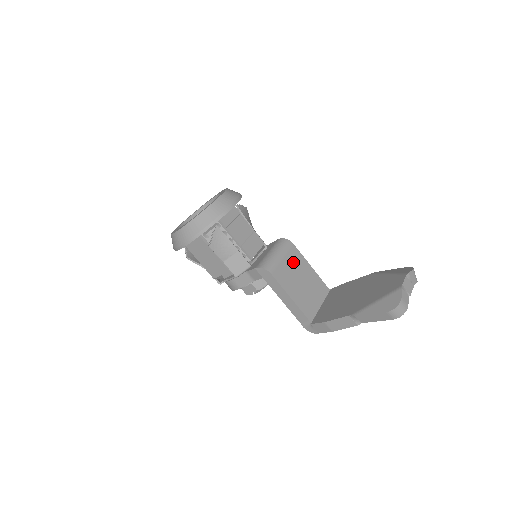
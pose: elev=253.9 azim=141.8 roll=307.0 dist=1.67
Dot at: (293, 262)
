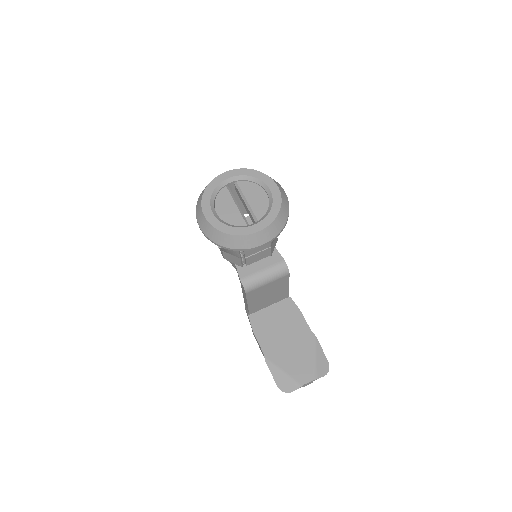
Dot at: (275, 285)
